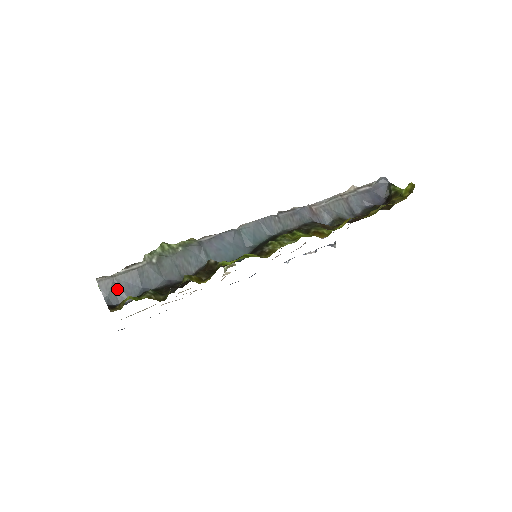
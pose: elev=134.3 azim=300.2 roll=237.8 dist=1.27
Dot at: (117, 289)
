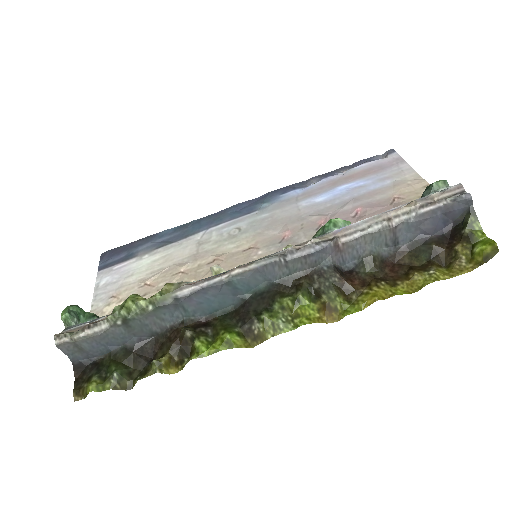
Dot at: (80, 349)
